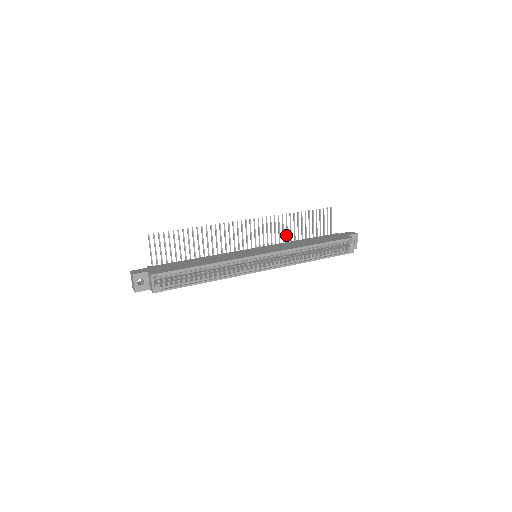
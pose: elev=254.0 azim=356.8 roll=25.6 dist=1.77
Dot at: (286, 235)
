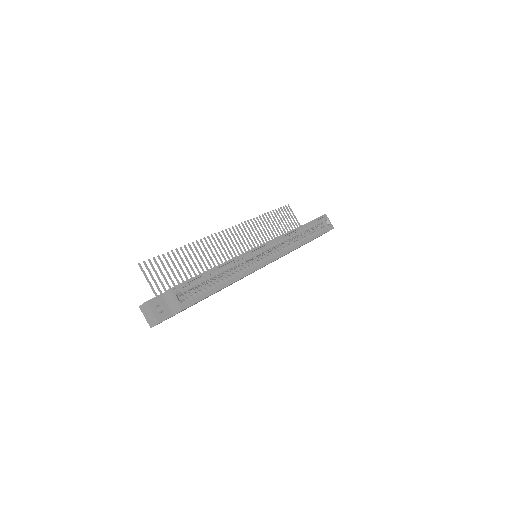
Dot at: occluded
